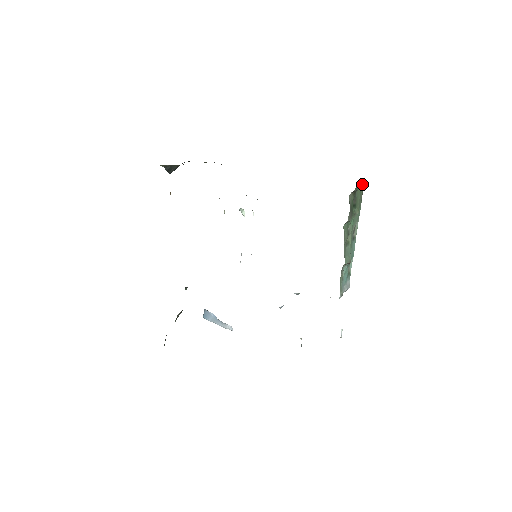
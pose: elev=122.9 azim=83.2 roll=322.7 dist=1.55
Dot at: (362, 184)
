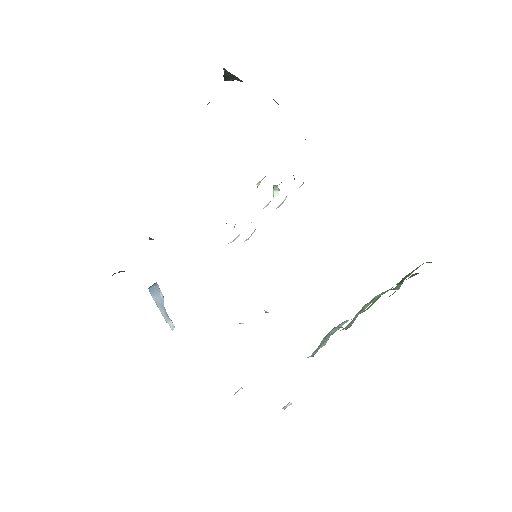
Dot at: (426, 262)
